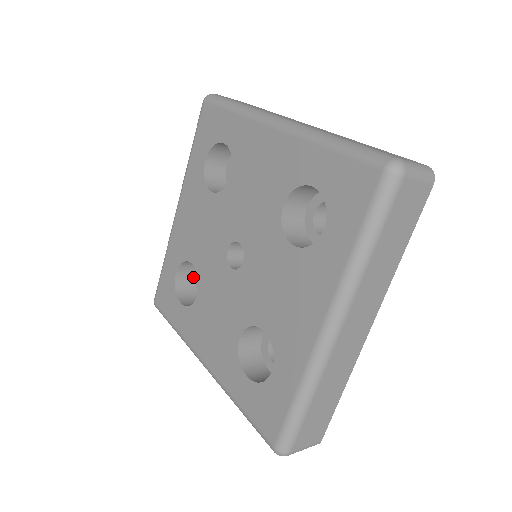
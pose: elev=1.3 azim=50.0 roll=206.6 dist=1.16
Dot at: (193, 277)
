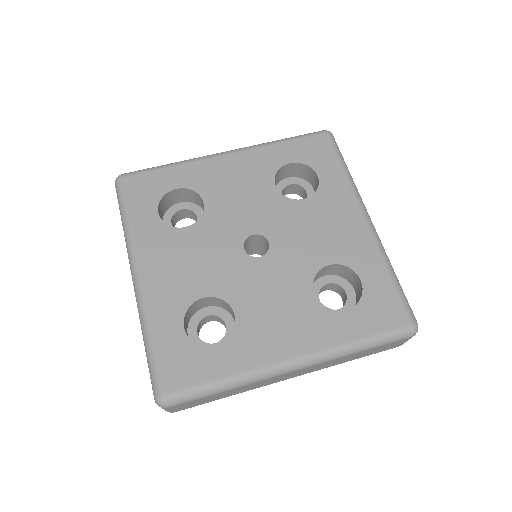
Dot at: (175, 201)
